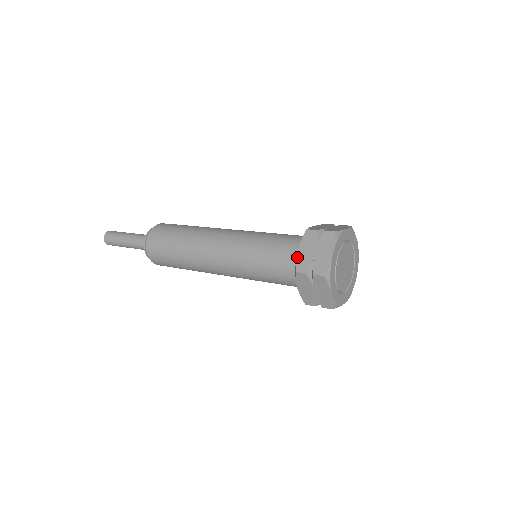
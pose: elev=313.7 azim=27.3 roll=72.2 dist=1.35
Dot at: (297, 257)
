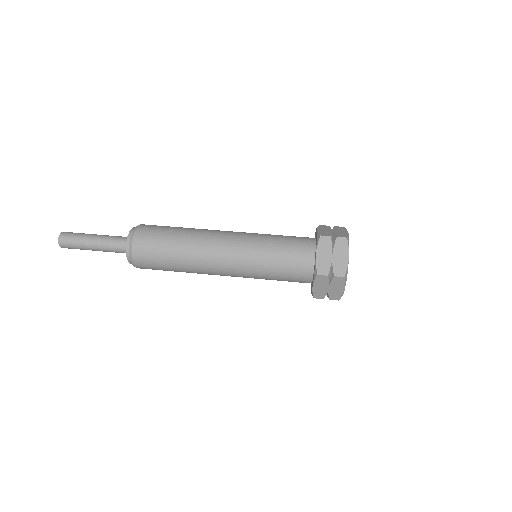
Dot at: (316, 261)
